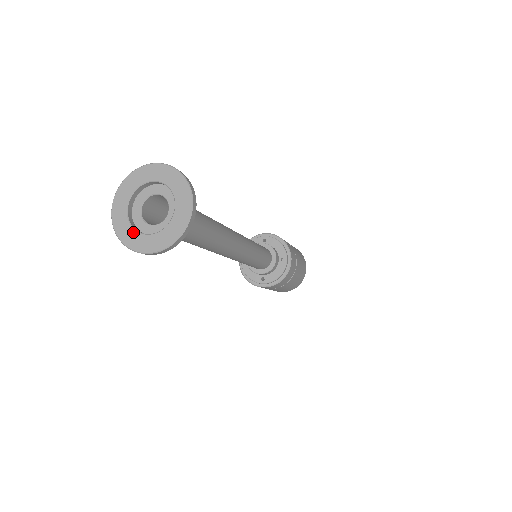
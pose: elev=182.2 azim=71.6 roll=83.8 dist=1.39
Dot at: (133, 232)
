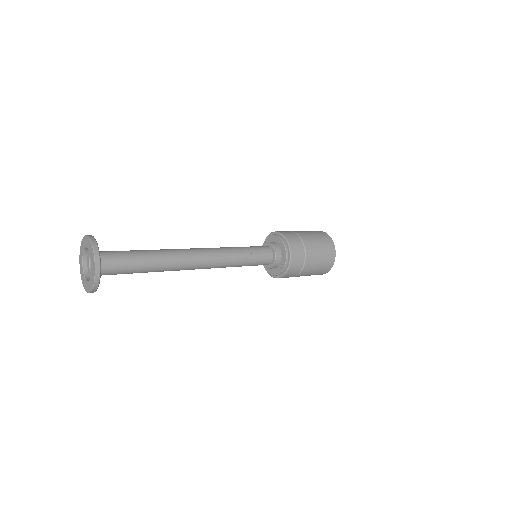
Dot at: (82, 268)
